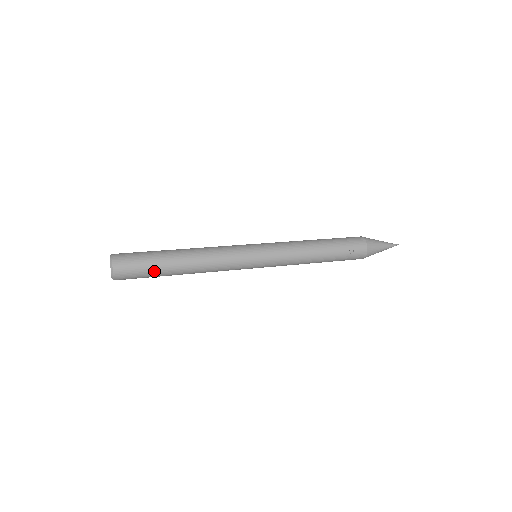
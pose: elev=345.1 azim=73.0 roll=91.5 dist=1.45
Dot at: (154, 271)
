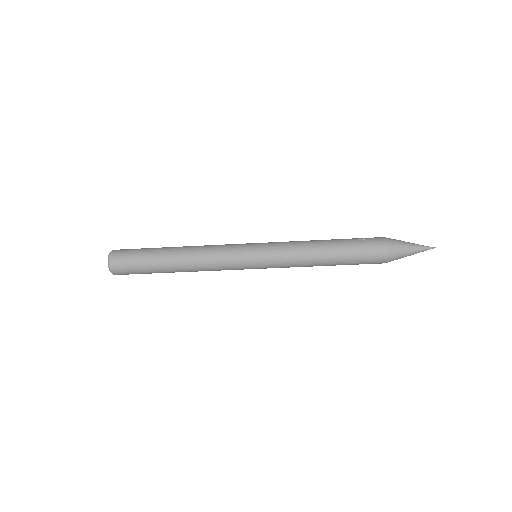
Dot at: (148, 250)
